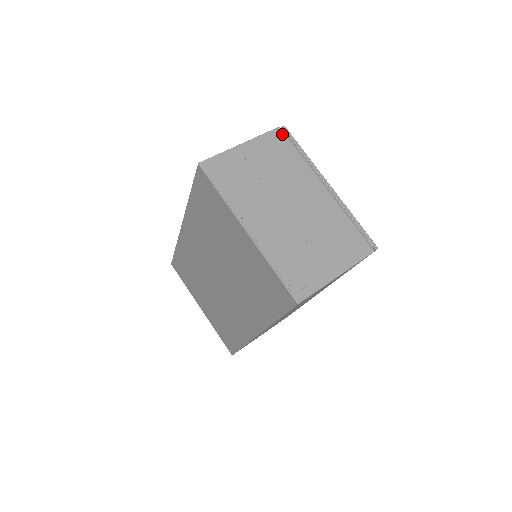
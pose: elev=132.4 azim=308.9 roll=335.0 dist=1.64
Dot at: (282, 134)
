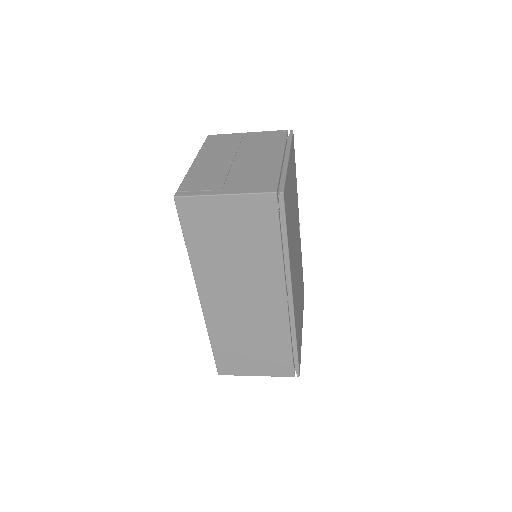
Dot at: (284, 132)
